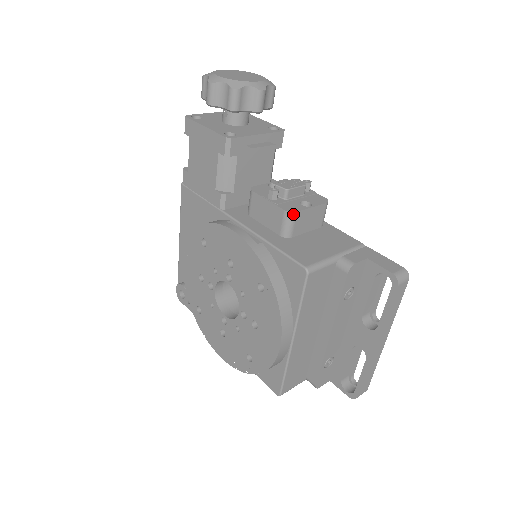
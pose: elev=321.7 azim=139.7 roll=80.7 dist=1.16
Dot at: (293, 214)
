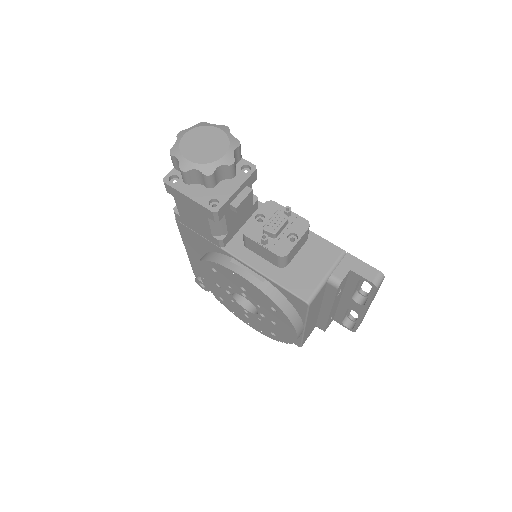
Dot at: (286, 256)
